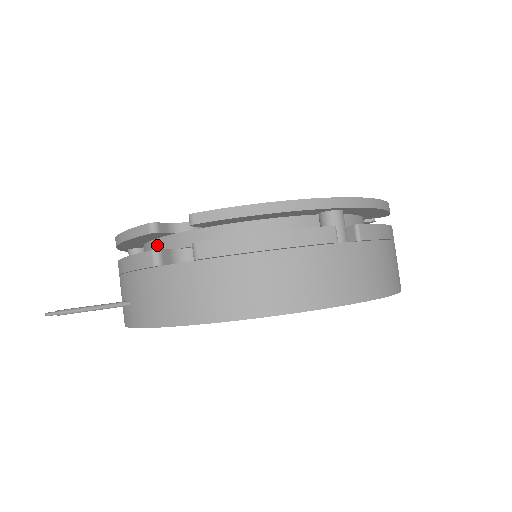
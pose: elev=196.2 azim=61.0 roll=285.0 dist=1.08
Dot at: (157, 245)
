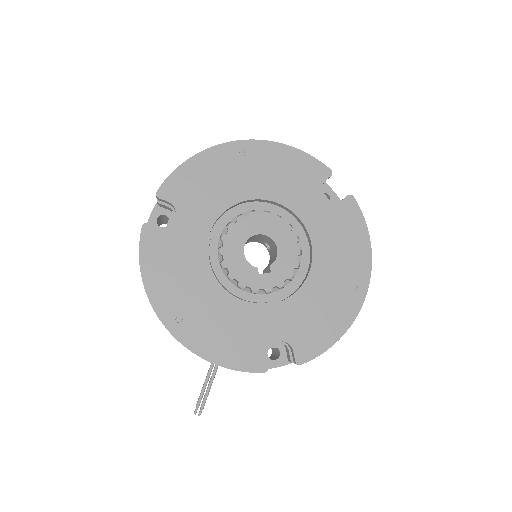
Dot at: occluded
